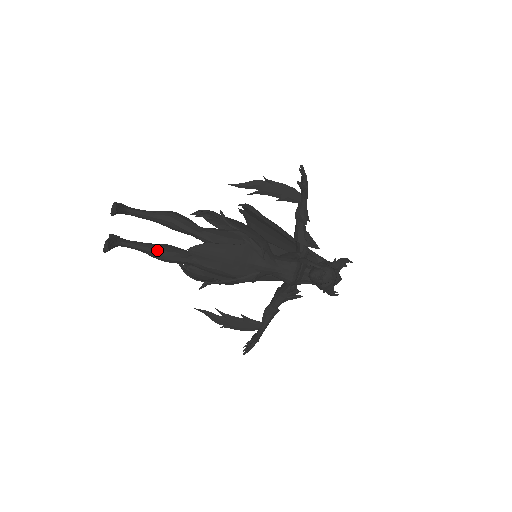
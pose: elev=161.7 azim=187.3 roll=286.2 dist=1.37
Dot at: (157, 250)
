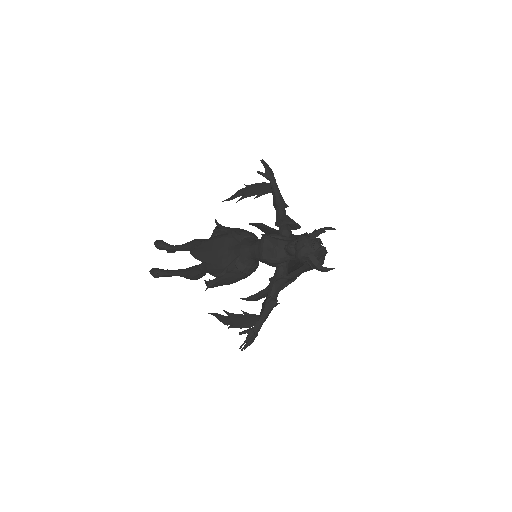
Dot at: (186, 270)
